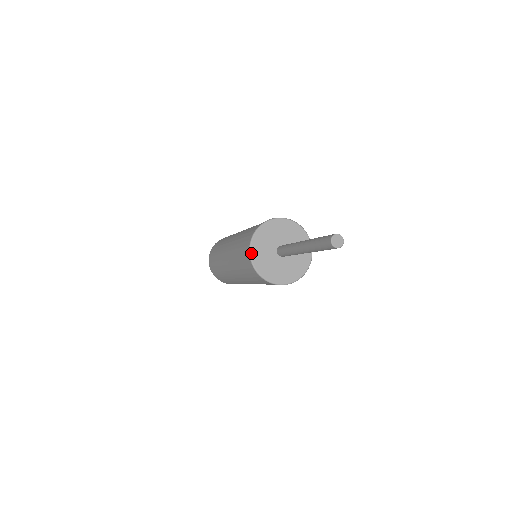
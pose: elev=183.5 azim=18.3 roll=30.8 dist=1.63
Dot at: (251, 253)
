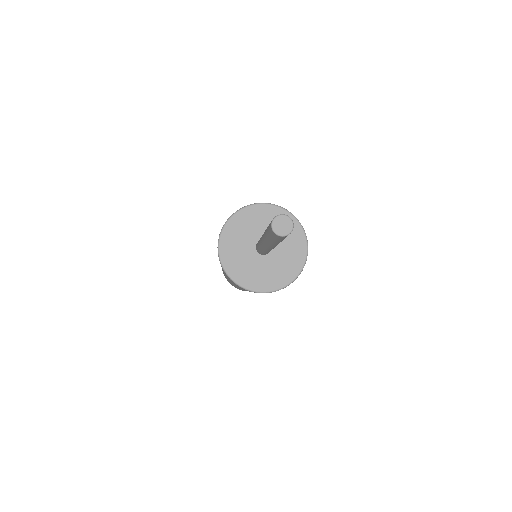
Dot at: (239, 284)
